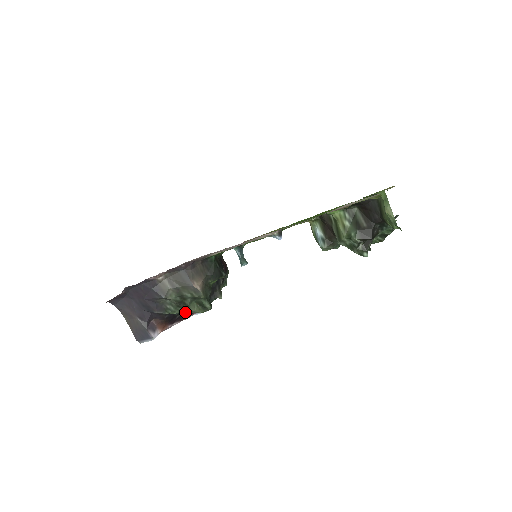
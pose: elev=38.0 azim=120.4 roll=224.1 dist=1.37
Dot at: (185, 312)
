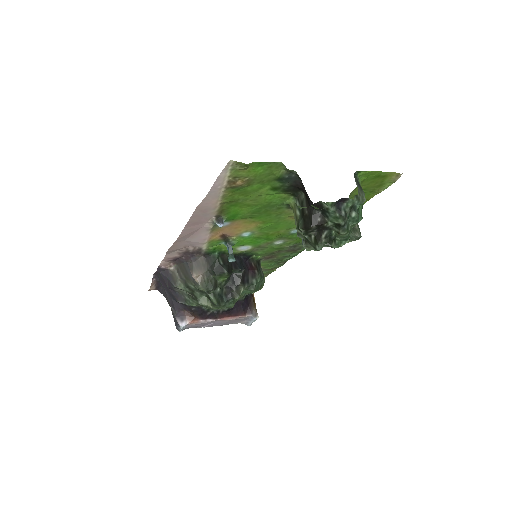
Dot at: (220, 311)
